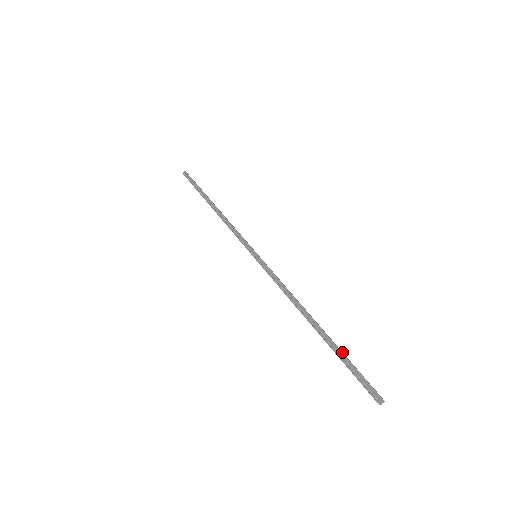
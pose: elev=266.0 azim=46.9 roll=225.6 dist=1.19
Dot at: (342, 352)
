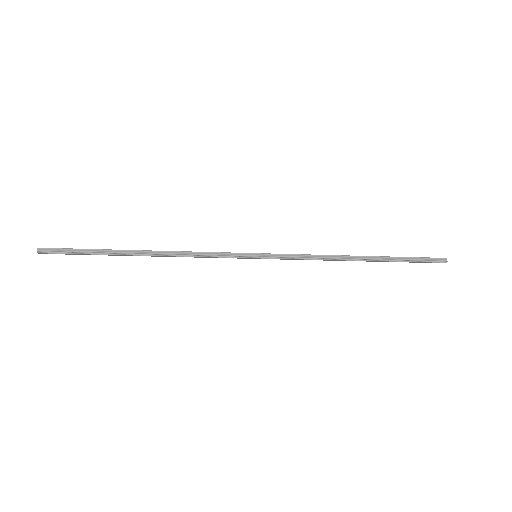
Dot at: (399, 257)
